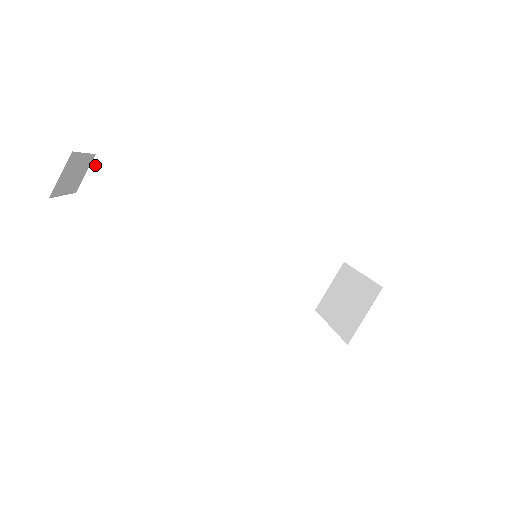
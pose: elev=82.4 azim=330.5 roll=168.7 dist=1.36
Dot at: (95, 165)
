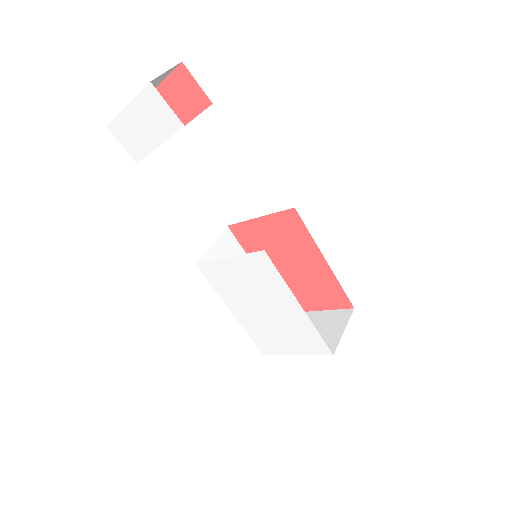
Dot at: occluded
